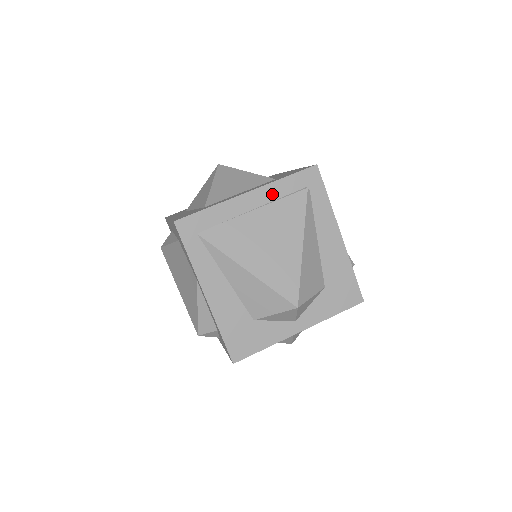
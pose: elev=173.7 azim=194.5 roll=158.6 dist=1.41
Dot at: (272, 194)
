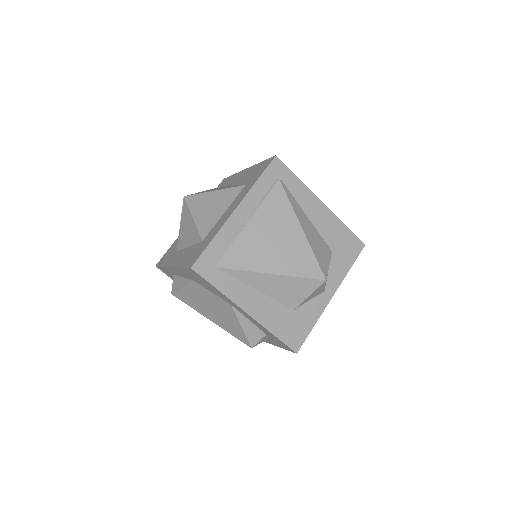
Dot at: (255, 200)
